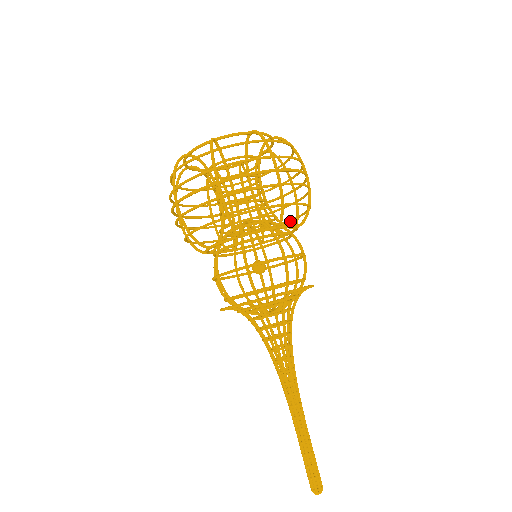
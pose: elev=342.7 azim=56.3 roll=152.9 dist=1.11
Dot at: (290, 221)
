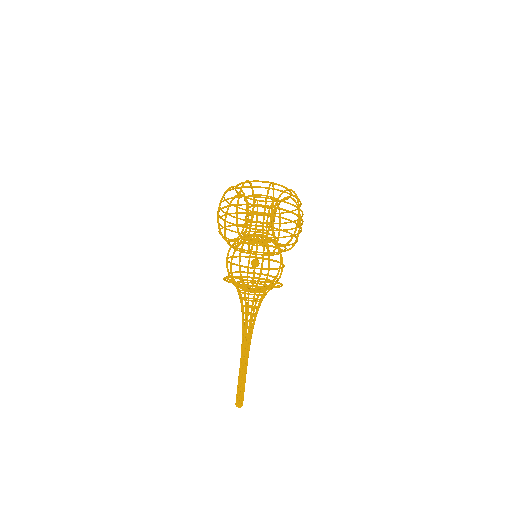
Dot at: (292, 244)
